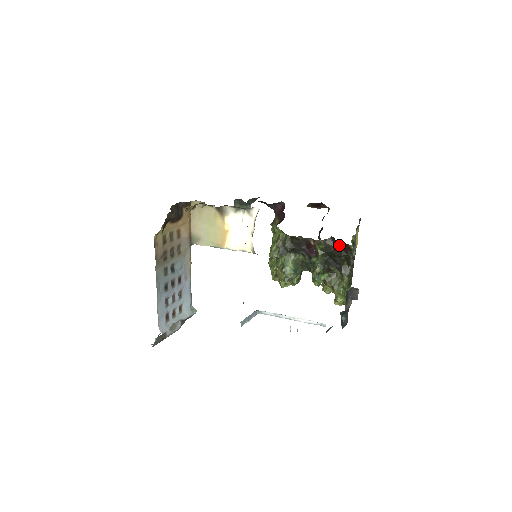
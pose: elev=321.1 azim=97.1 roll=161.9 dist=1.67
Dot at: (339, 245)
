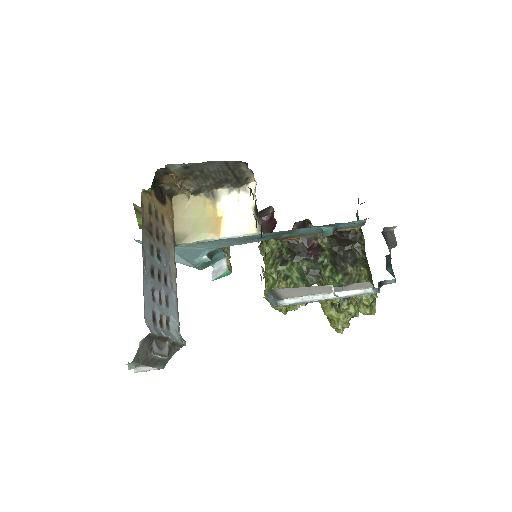
Dot at: (344, 235)
